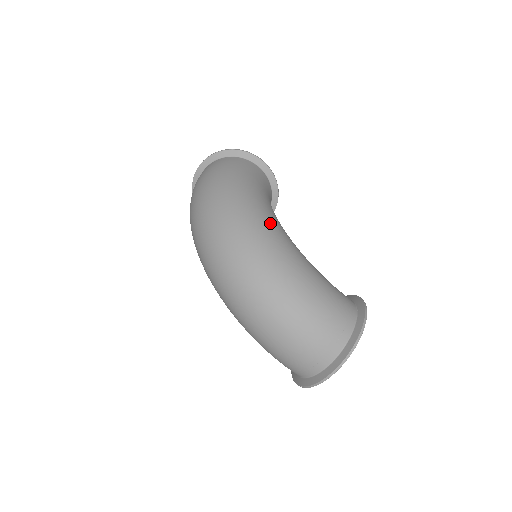
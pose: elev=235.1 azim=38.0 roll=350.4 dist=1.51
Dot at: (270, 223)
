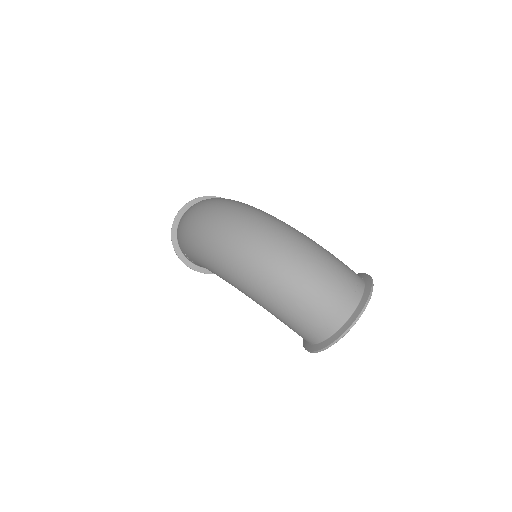
Dot at: occluded
